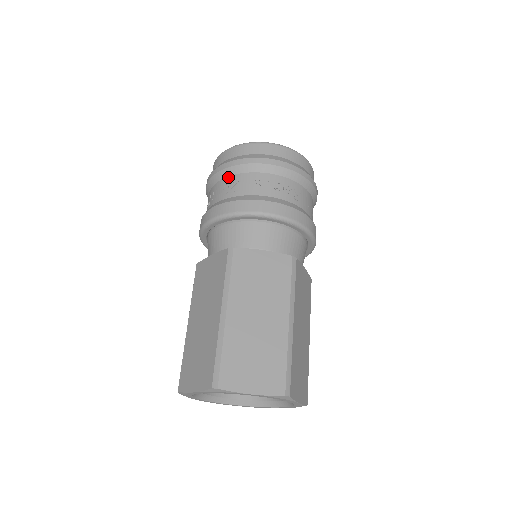
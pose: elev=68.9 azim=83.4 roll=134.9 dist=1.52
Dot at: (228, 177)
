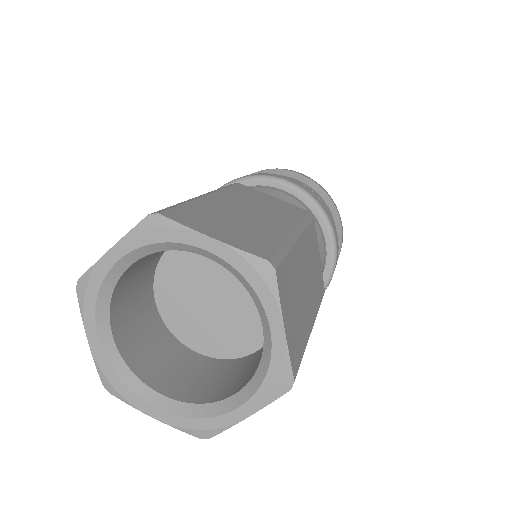
Dot at: occluded
